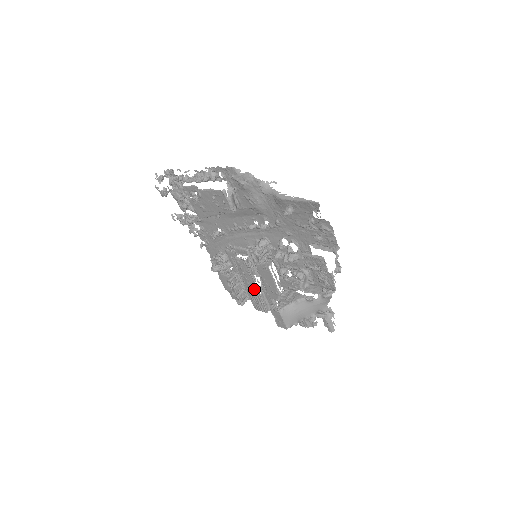
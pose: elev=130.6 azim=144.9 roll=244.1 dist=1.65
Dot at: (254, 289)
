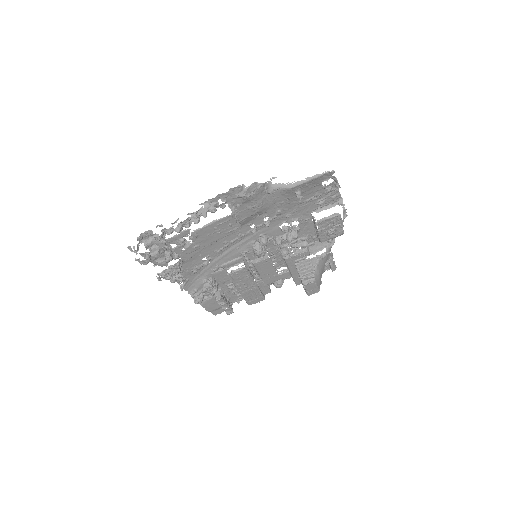
Dot at: (252, 288)
